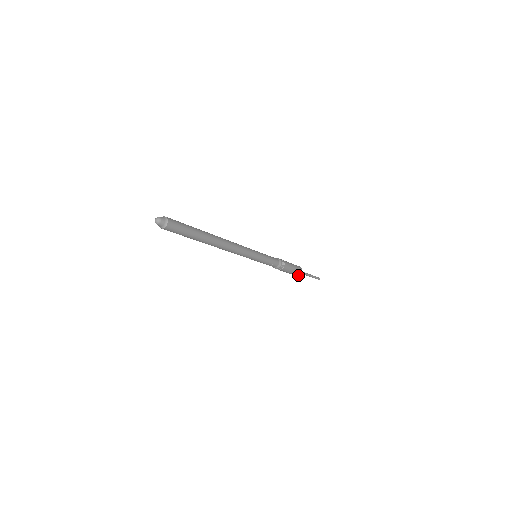
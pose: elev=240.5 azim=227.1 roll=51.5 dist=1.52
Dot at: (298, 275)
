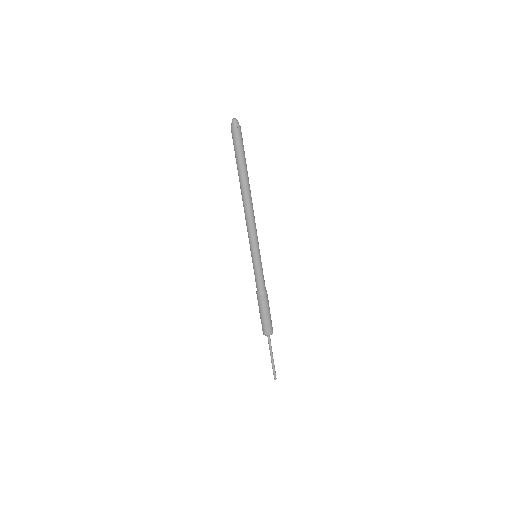
Dot at: (267, 334)
